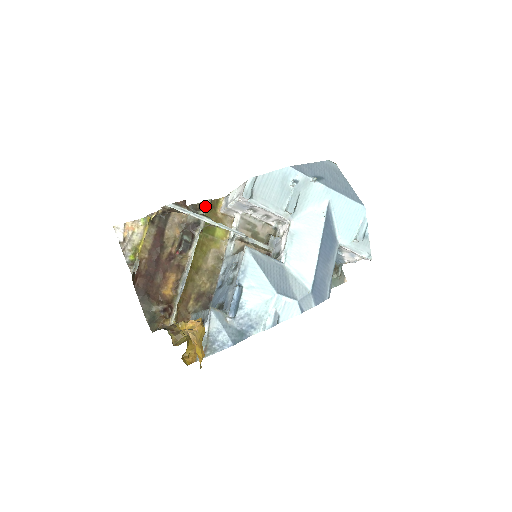
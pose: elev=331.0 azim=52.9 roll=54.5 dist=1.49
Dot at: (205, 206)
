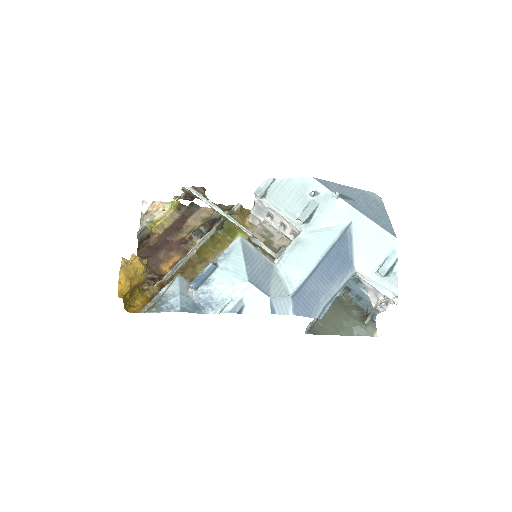
Dot at: (233, 209)
